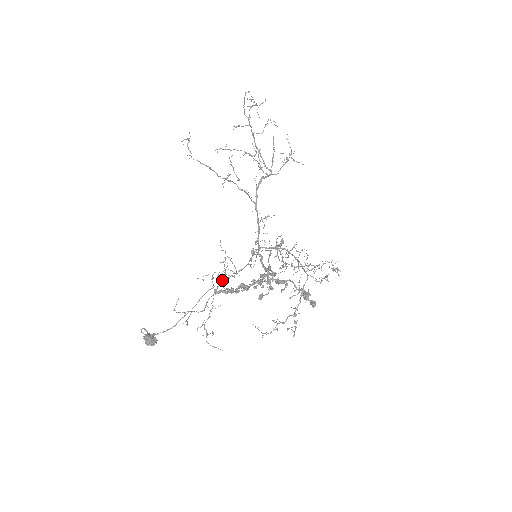
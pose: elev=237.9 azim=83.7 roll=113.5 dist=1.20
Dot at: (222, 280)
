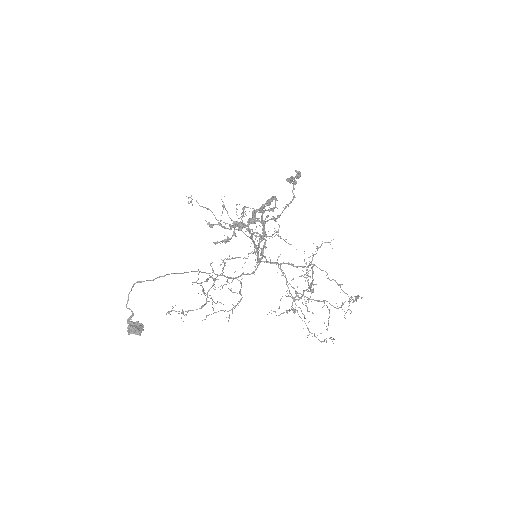
Dot at: (222, 273)
